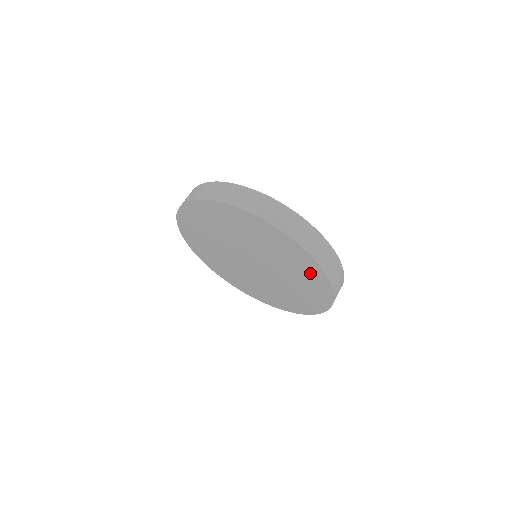
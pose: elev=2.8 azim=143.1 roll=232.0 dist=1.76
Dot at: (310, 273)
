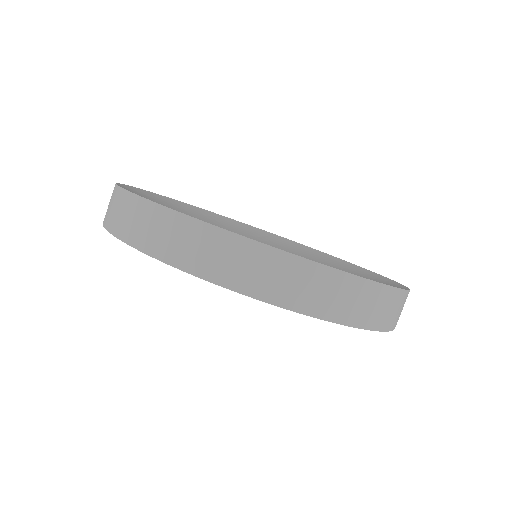
Dot at: occluded
